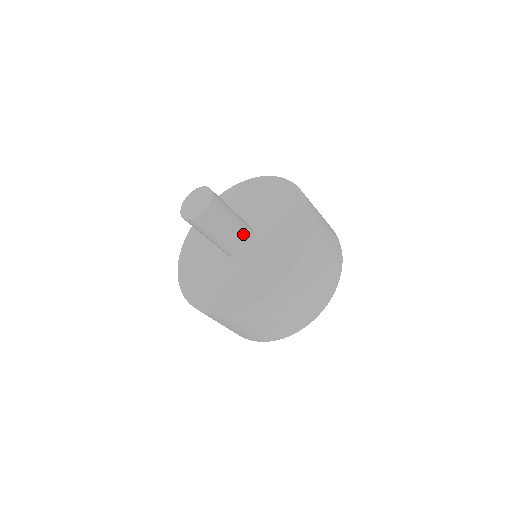
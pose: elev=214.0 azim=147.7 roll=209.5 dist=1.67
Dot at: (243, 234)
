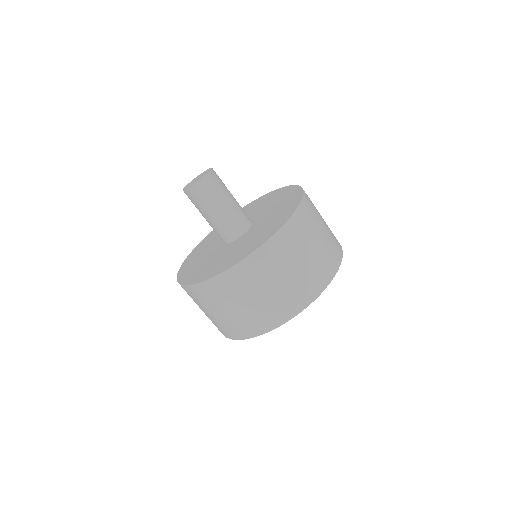
Dot at: (236, 220)
